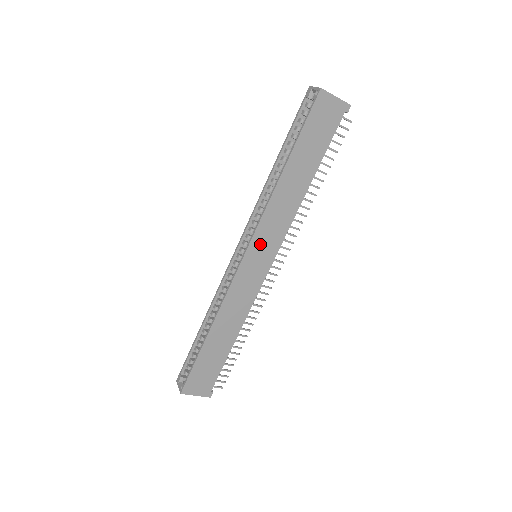
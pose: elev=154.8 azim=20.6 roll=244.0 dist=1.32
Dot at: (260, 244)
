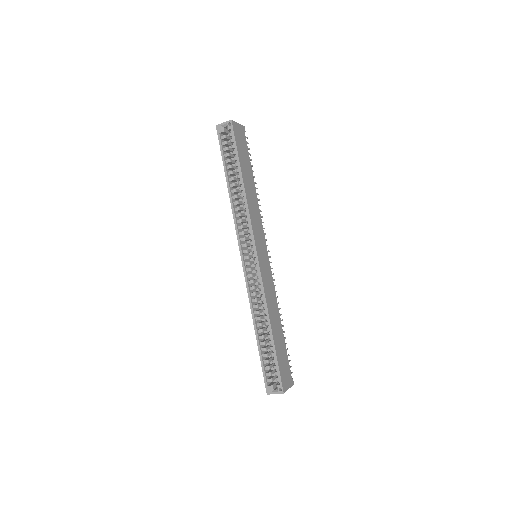
Dot at: (258, 242)
